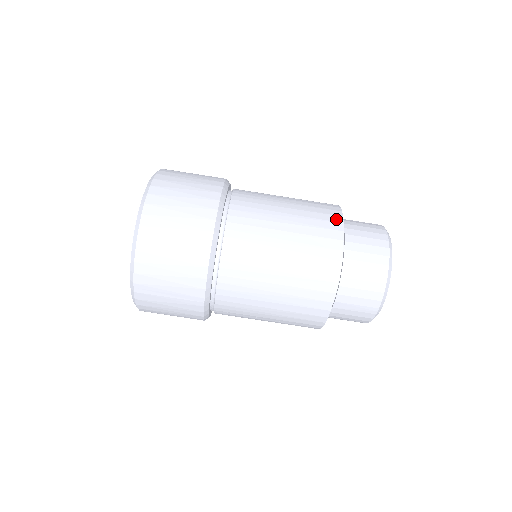
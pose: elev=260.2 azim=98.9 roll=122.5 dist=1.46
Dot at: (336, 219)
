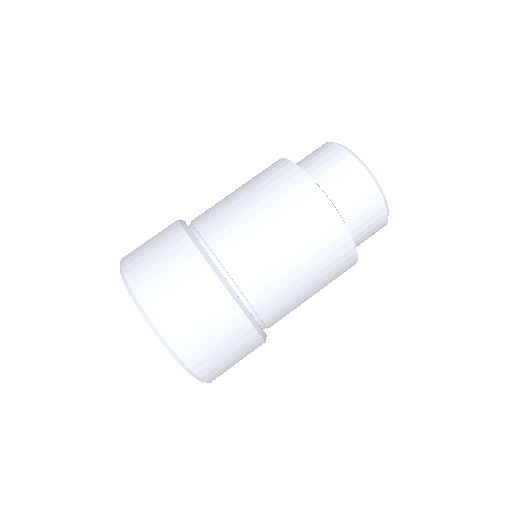
Dot at: occluded
